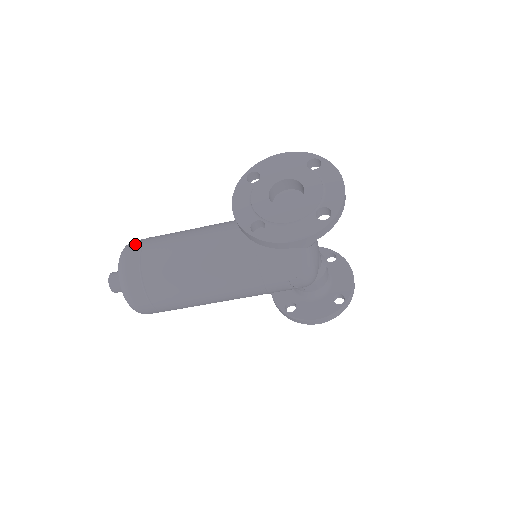
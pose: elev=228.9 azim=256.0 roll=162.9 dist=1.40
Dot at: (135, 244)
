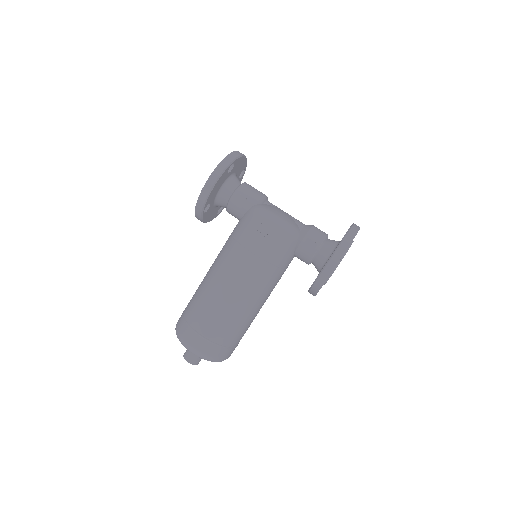
Dot at: occluded
